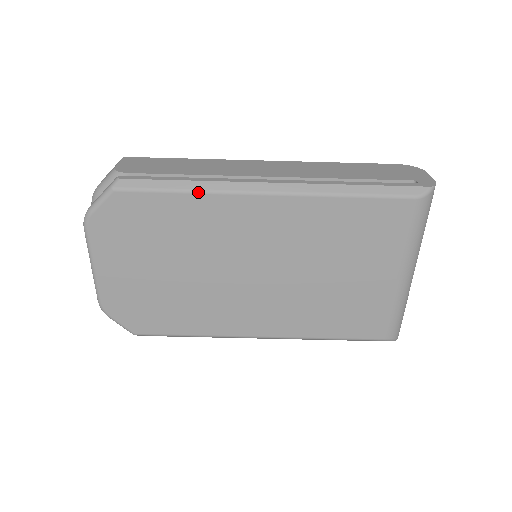
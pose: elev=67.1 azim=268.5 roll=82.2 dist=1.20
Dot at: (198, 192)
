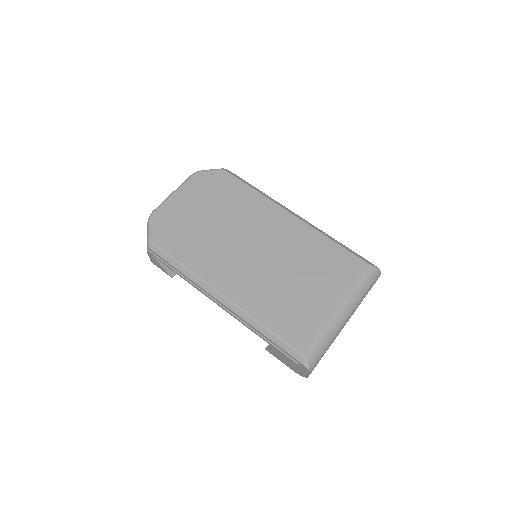
Dot at: (261, 193)
